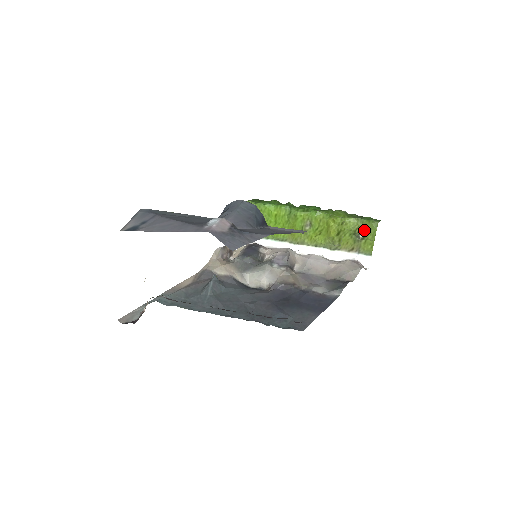
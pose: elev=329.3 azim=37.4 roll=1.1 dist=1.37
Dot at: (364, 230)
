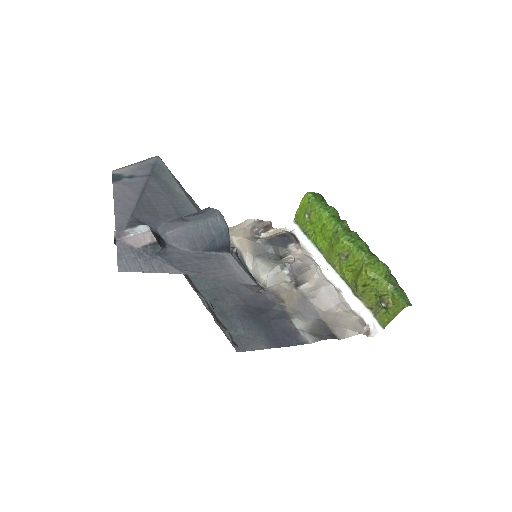
Dot at: (390, 302)
